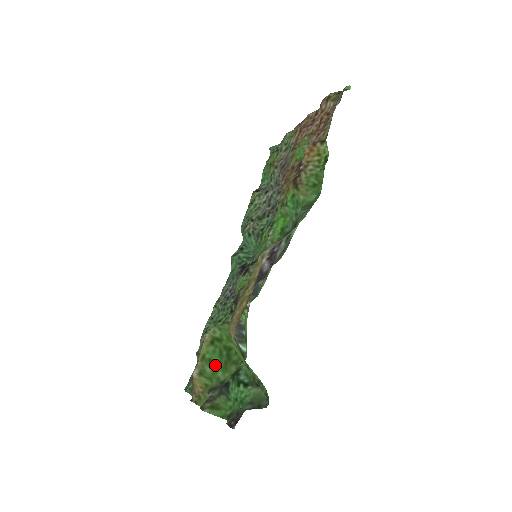
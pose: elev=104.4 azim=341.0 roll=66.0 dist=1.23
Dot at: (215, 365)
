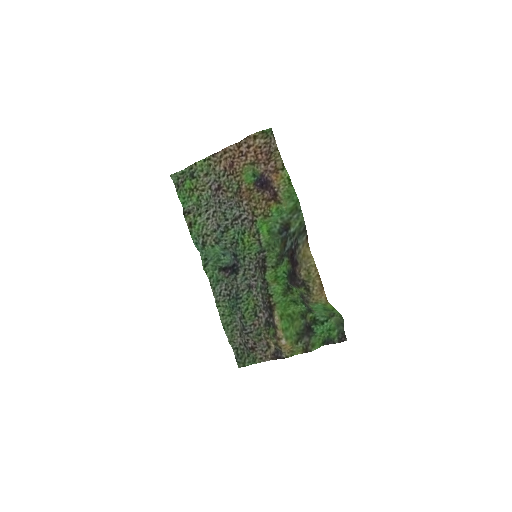
Dot at: (289, 329)
